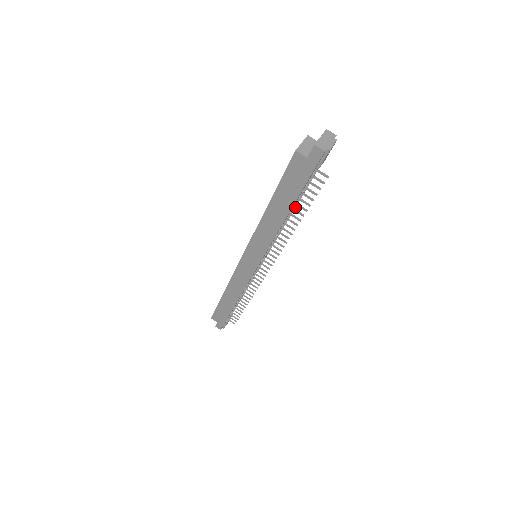
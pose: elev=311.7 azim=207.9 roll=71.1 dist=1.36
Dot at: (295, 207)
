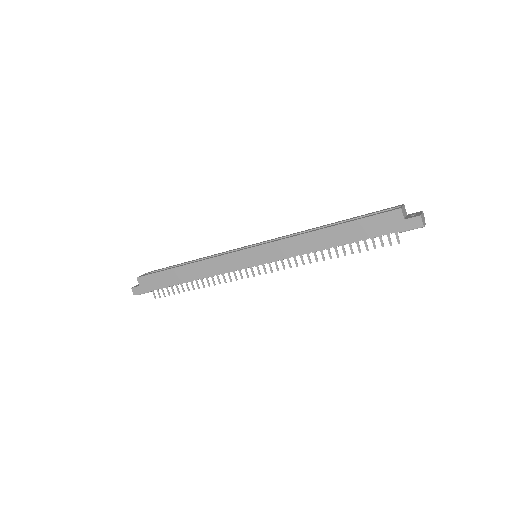
Dot at: occluded
